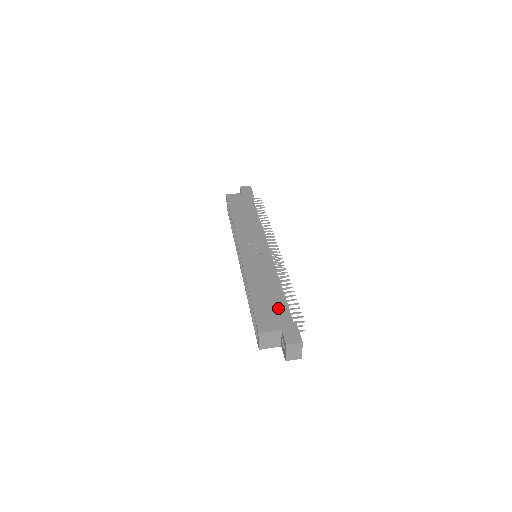
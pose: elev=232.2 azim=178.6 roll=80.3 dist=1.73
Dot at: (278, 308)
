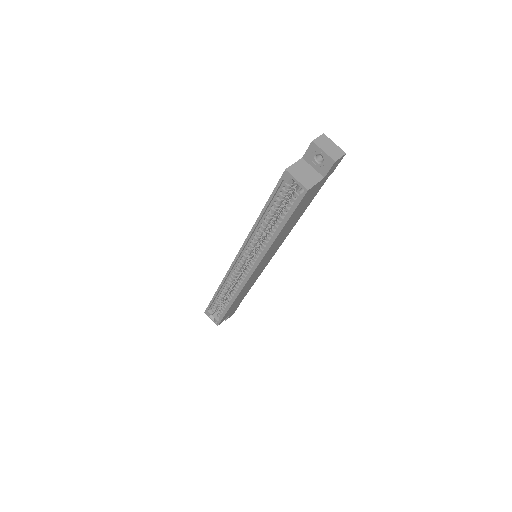
Dot at: occluded
